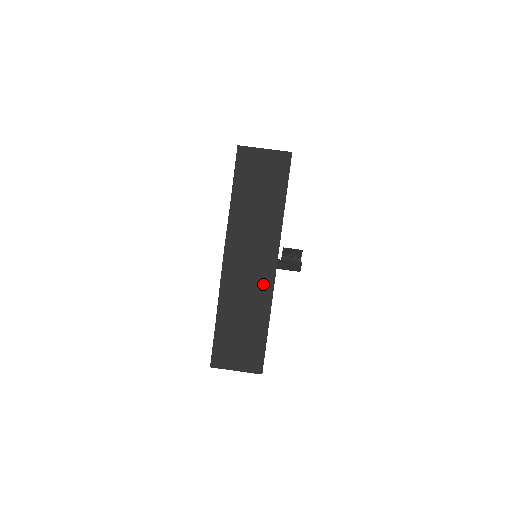
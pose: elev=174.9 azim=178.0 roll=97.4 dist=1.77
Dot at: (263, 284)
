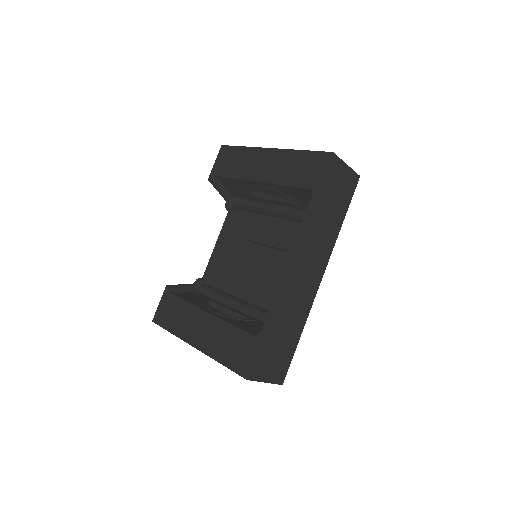
Dot at: (309, 295)
